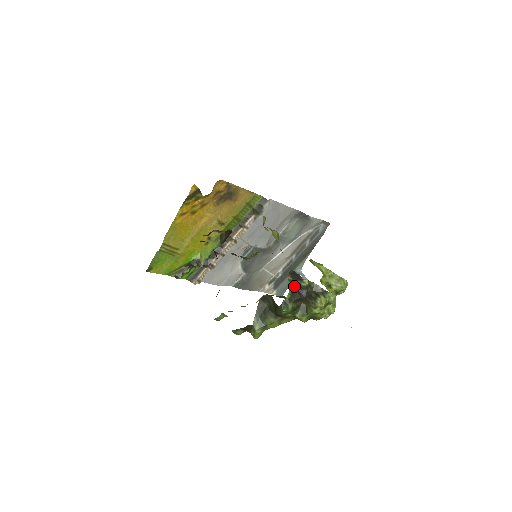
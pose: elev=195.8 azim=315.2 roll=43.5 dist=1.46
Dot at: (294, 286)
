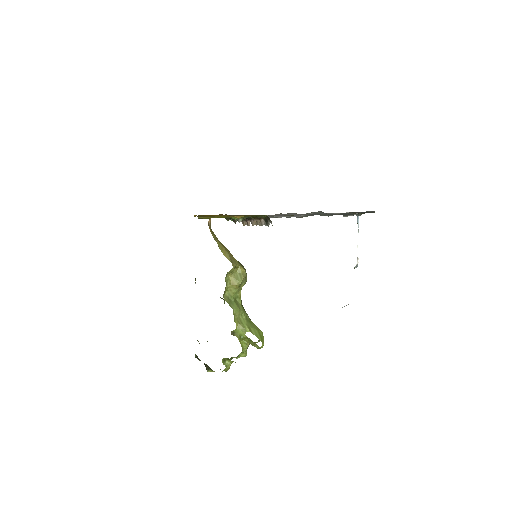
Dot at: (198, 358)
